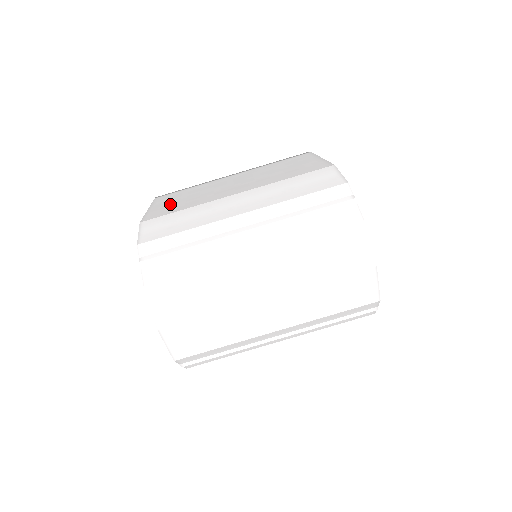
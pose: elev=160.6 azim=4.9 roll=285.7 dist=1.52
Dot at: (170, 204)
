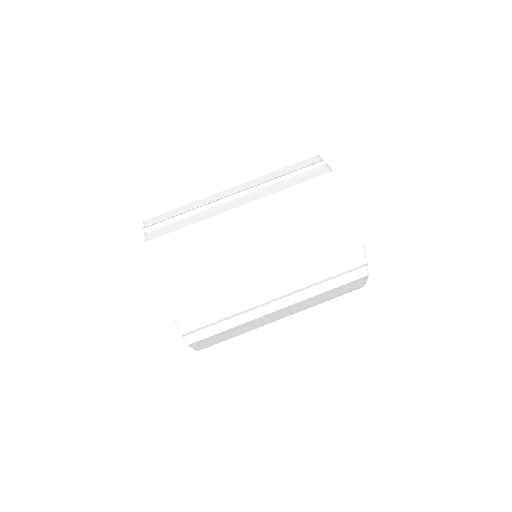
Dot at: occluded
